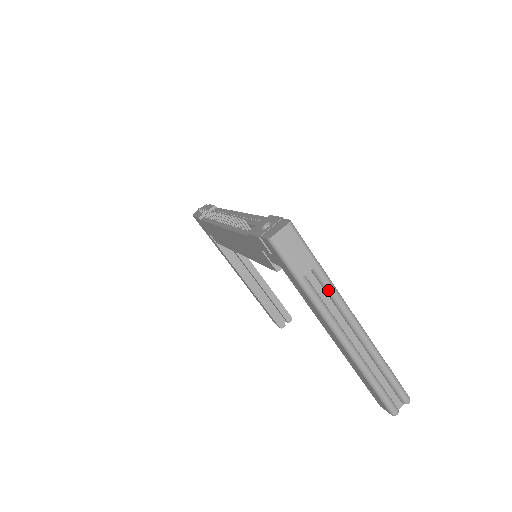
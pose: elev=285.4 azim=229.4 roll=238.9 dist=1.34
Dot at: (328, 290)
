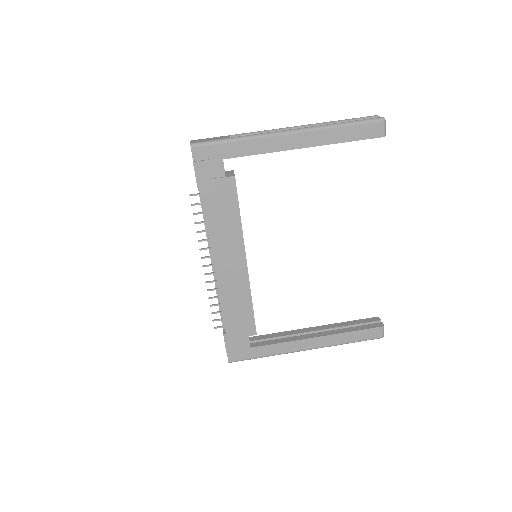
Dot at: (252, 134)
